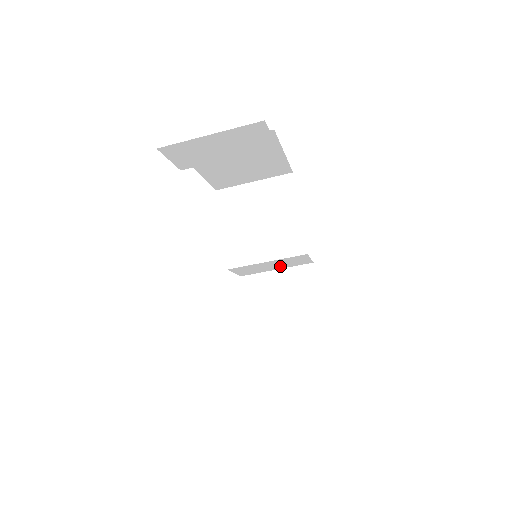
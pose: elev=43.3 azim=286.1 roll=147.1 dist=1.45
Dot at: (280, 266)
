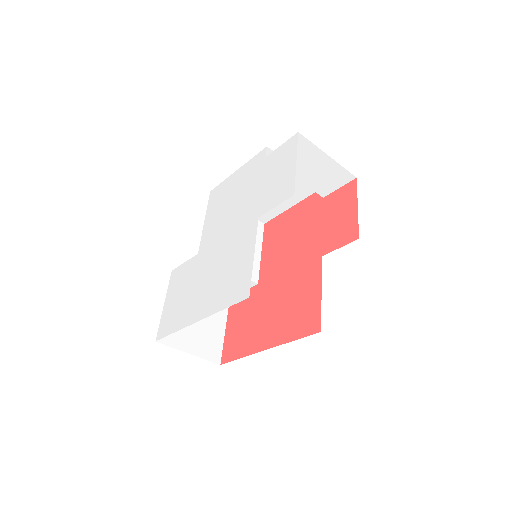
Dot at: occluded
